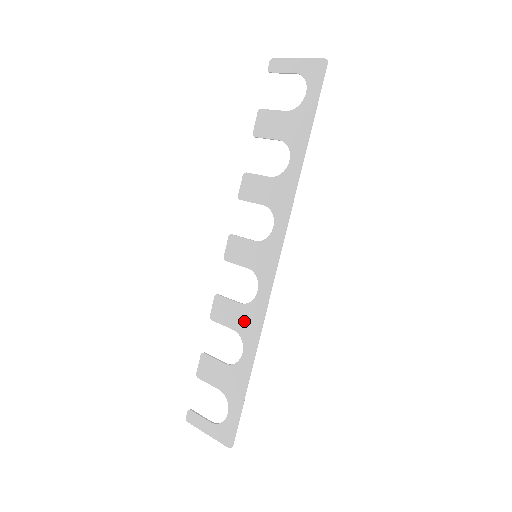
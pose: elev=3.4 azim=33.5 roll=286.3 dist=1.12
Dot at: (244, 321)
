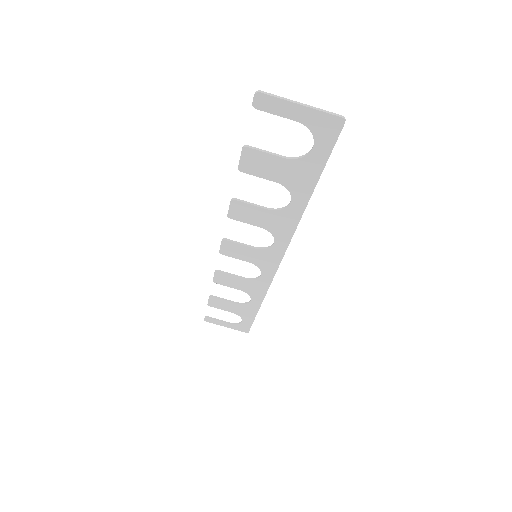
Dot at: (249, 288)
